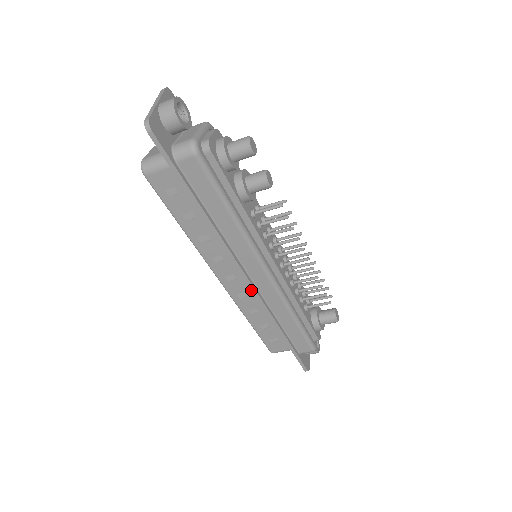
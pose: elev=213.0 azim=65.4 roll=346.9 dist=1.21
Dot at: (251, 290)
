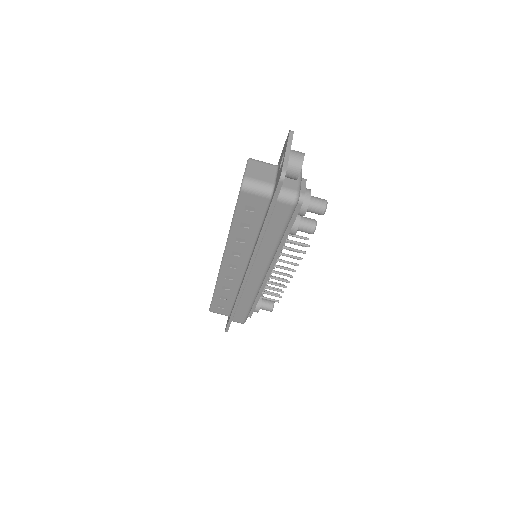
Dot at: (243, 282)
